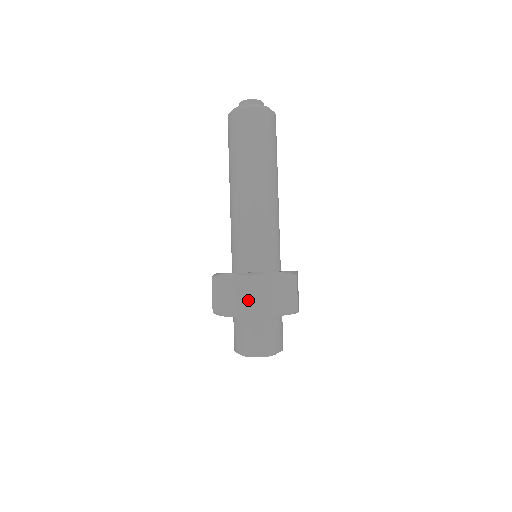
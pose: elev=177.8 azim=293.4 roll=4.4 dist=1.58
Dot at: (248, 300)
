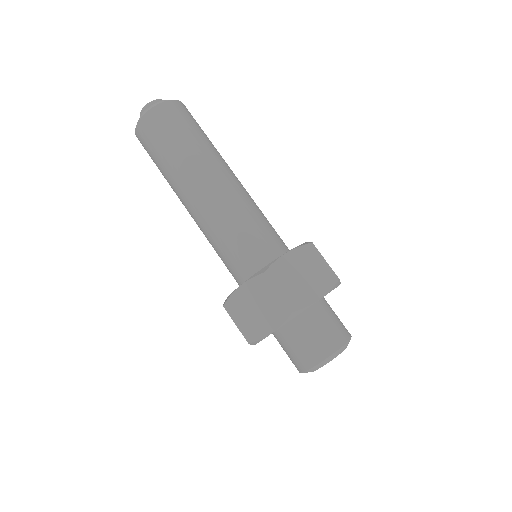
Dot at: (326, 267)
